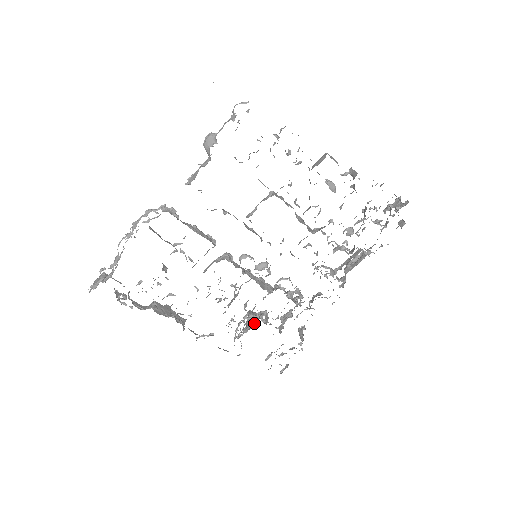
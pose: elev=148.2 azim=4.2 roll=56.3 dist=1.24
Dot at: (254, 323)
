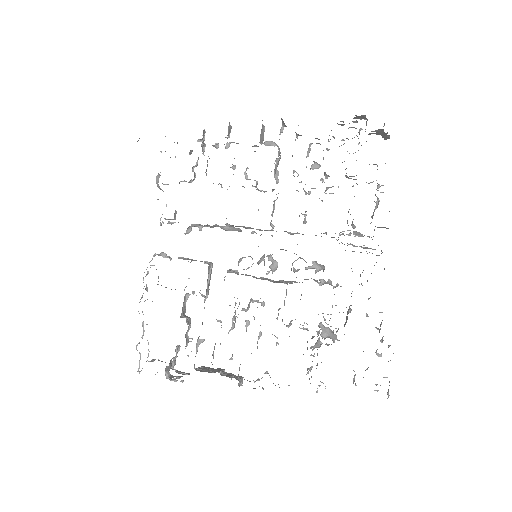
Dot at: occluded
